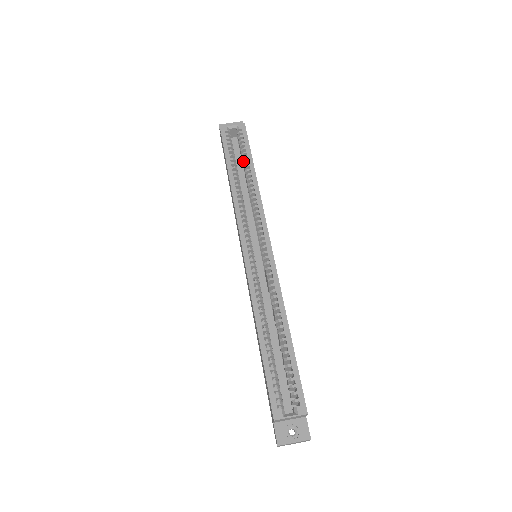
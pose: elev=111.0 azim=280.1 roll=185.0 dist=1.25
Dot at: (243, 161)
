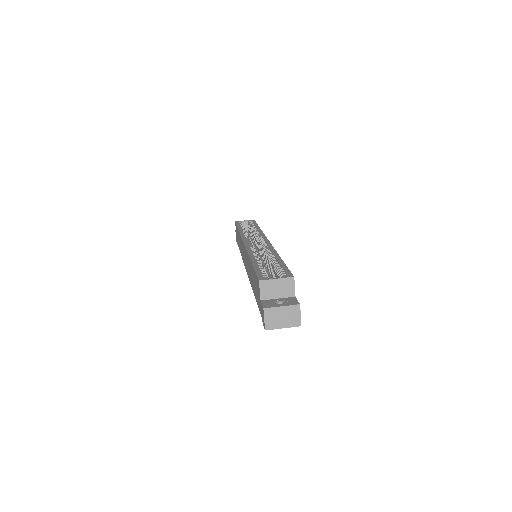
Dot at: occluded
